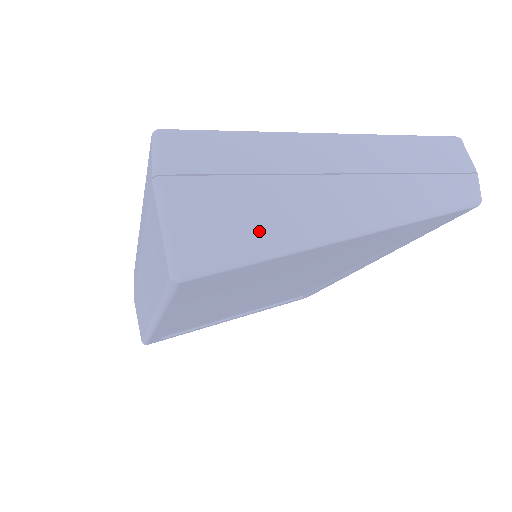
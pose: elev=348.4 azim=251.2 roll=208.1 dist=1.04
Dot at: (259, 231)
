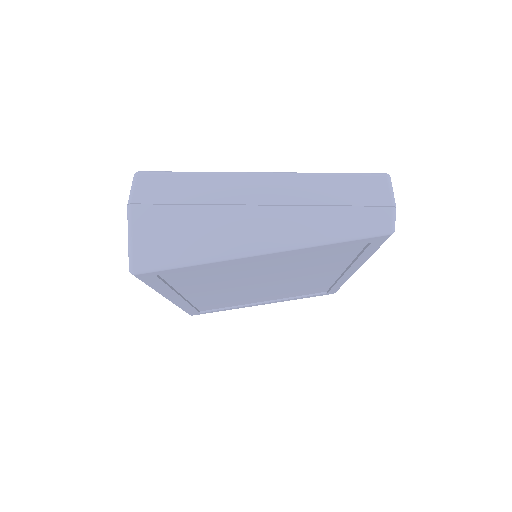
Dot at: (191, 244)
